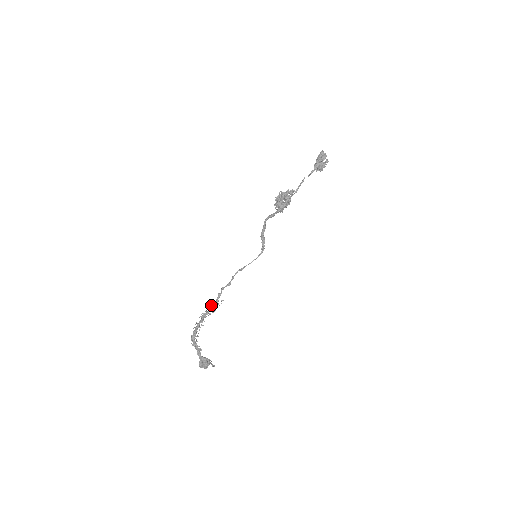
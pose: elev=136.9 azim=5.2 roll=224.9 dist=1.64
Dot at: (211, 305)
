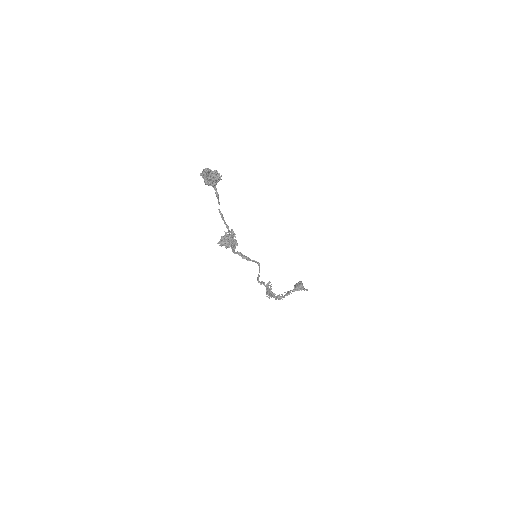
Dot at: occluded
